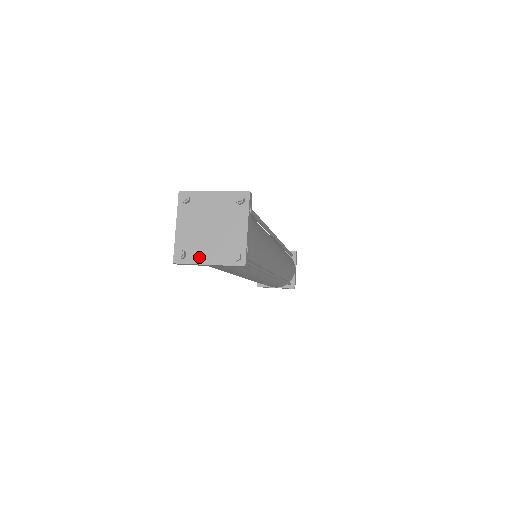
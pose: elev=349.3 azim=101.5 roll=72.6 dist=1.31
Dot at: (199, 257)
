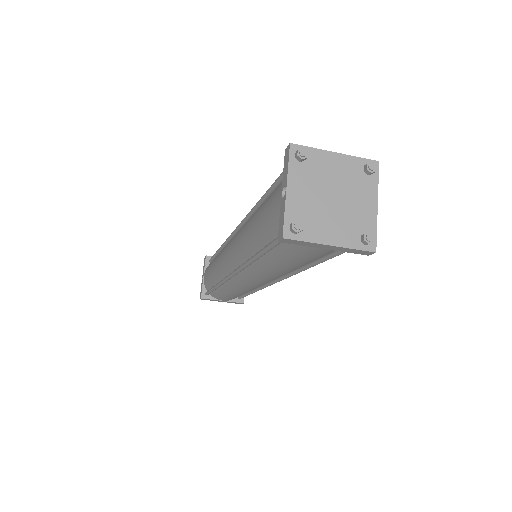
Dot at: (318, 234)
